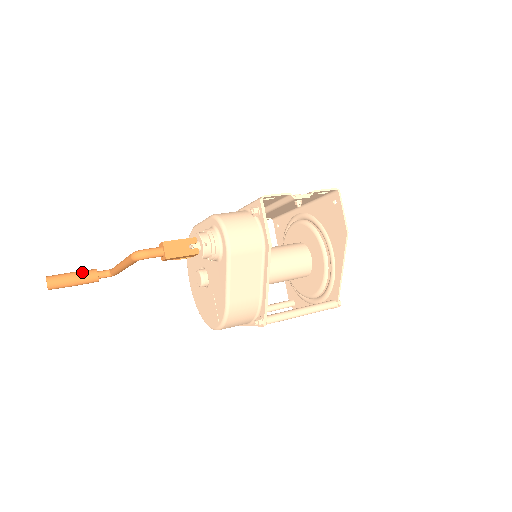
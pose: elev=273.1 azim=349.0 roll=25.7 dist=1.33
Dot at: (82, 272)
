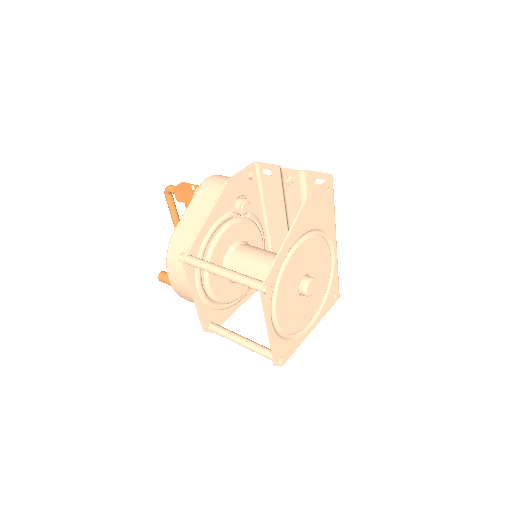
Dot at: occluded
